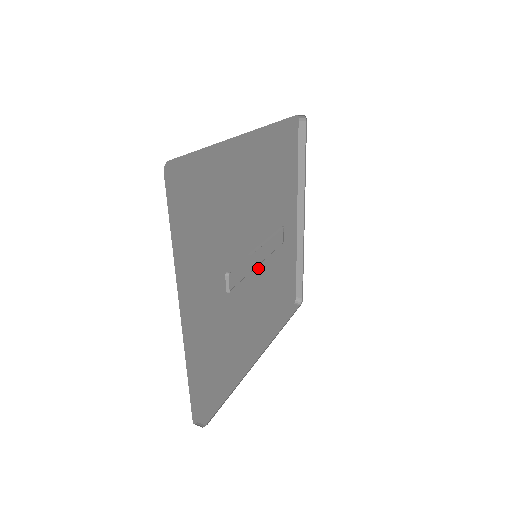
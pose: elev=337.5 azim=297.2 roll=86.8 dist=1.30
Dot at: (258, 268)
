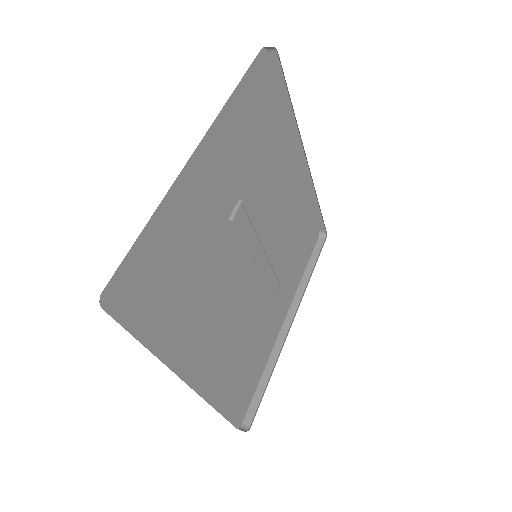
Dot at: (246, 285)
